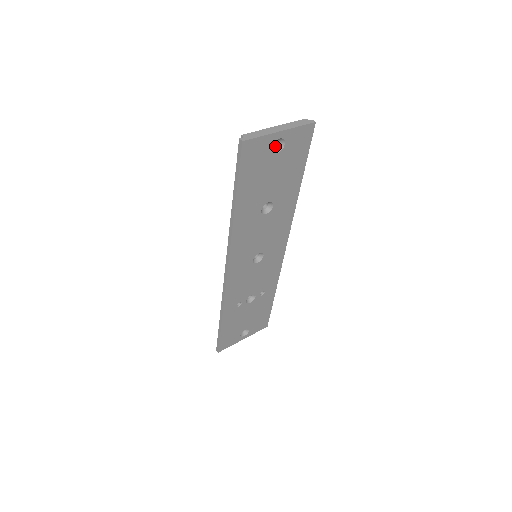
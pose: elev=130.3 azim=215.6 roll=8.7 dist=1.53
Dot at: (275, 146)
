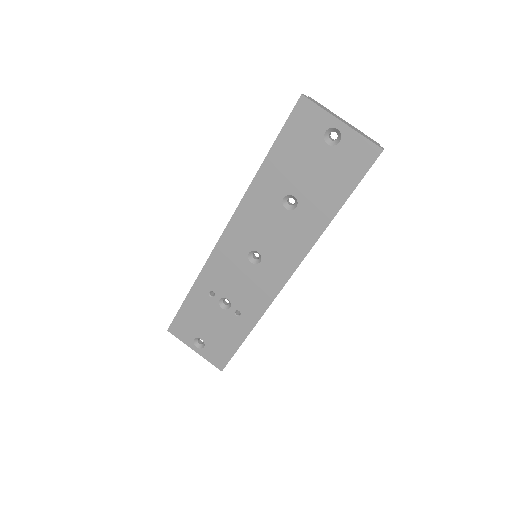
Dot at: (333, 140)
